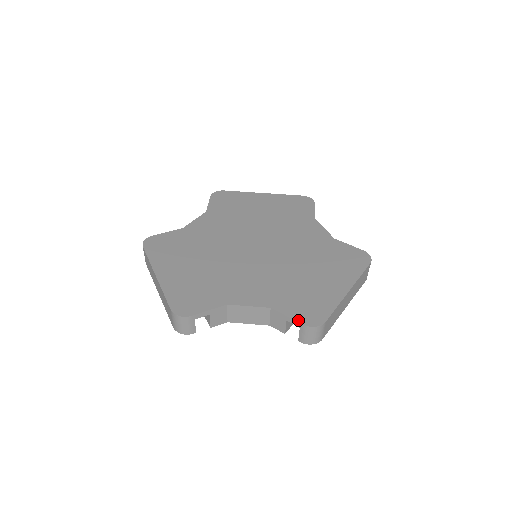
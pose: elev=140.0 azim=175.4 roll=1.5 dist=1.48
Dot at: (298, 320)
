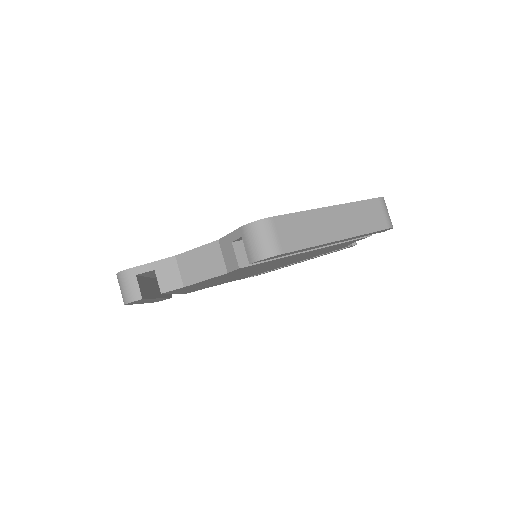
Dot at: (239, 228)
